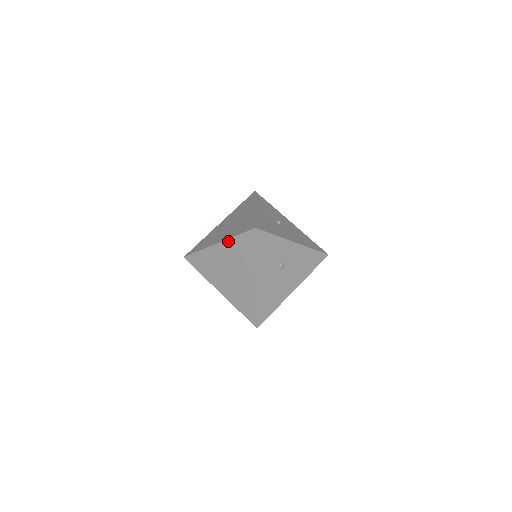
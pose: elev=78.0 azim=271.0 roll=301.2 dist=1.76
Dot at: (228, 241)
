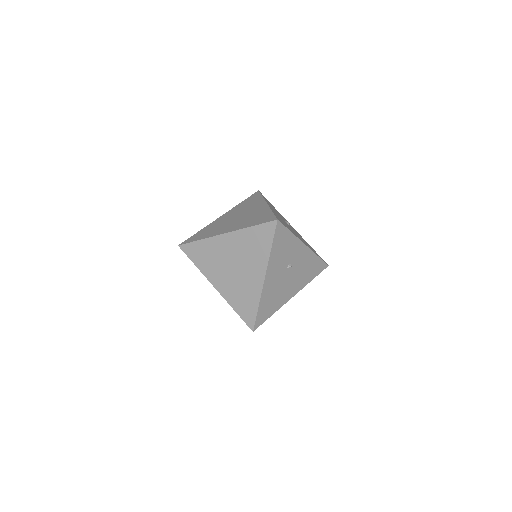
Dot at: (240, 231)
